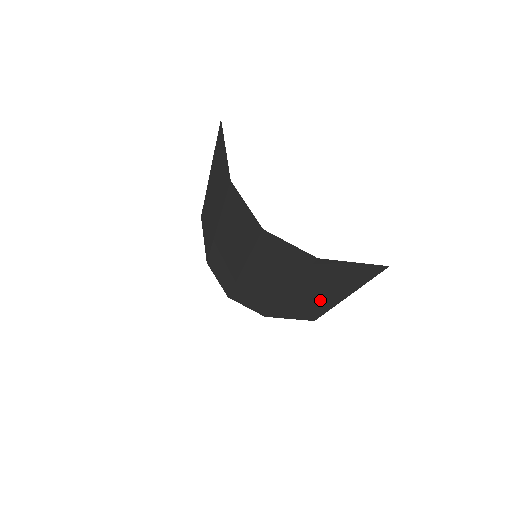
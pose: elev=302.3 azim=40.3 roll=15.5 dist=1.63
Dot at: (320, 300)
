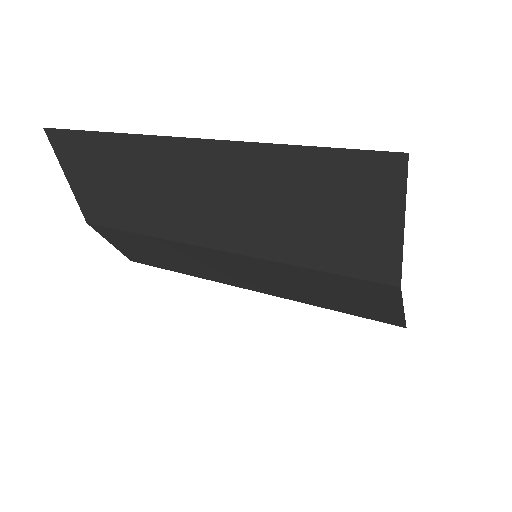
Dot at: occluded
